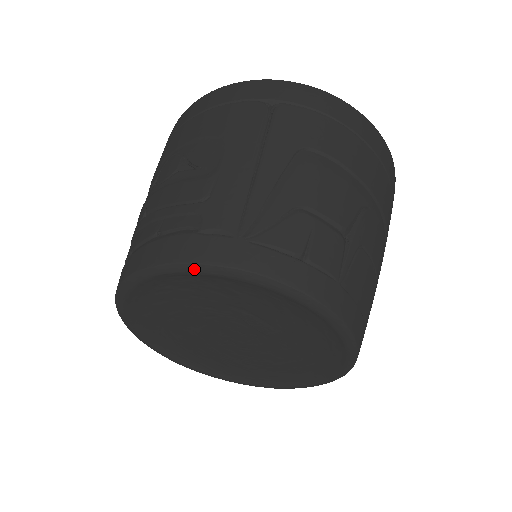
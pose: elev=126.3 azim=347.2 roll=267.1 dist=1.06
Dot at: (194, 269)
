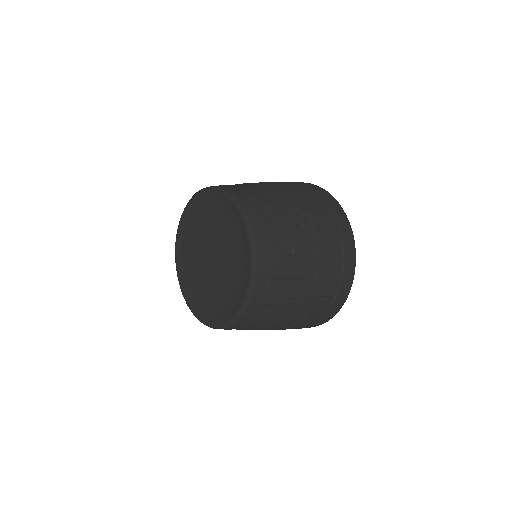
Dot at: (177, 235)
